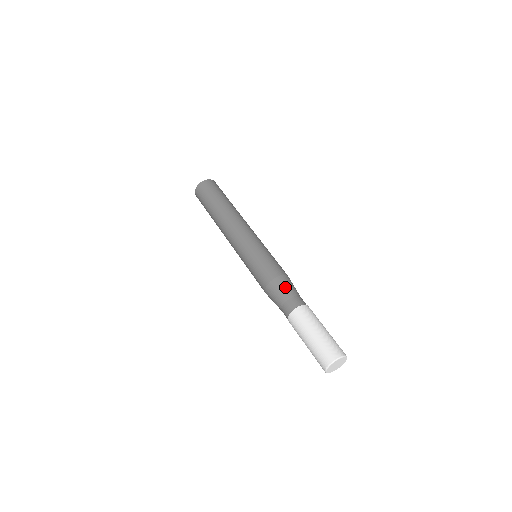
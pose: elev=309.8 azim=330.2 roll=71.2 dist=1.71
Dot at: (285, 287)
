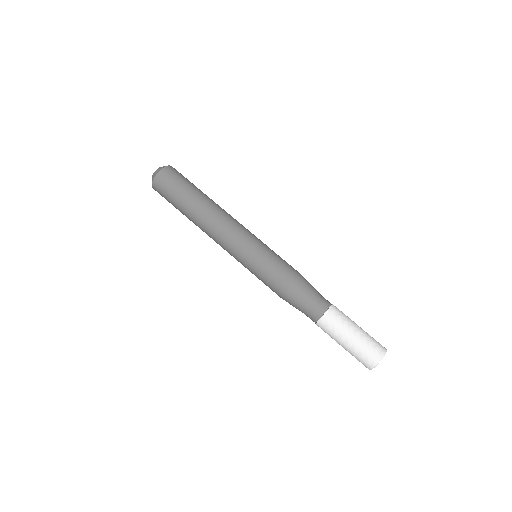
Dot at: (299, 299)
